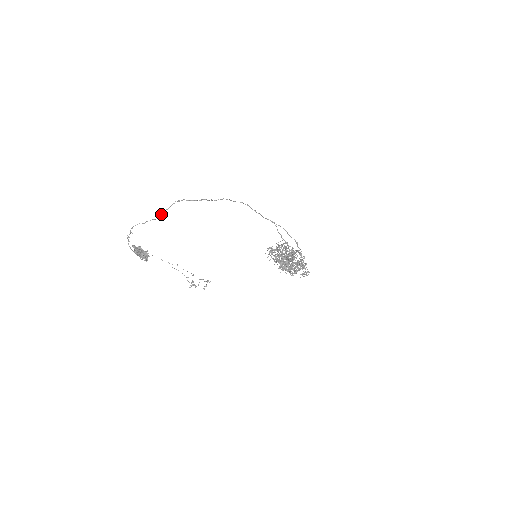
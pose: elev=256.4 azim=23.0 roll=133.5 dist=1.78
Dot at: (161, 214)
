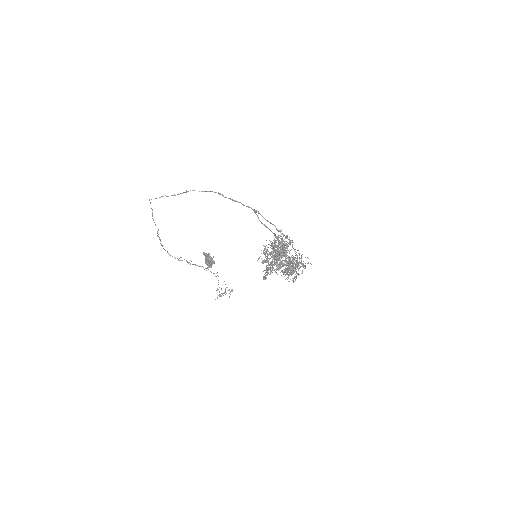
Dot at: (152, 218)
